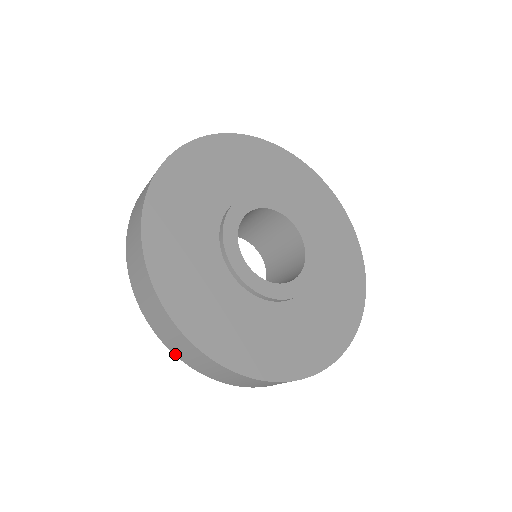
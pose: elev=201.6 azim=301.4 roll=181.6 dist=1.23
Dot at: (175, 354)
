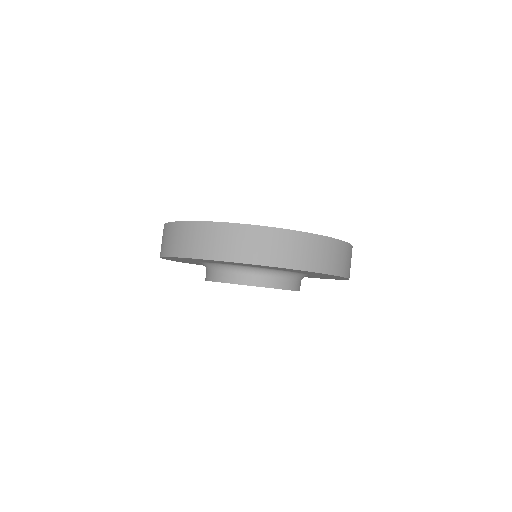
Dot at: (195, 257)
